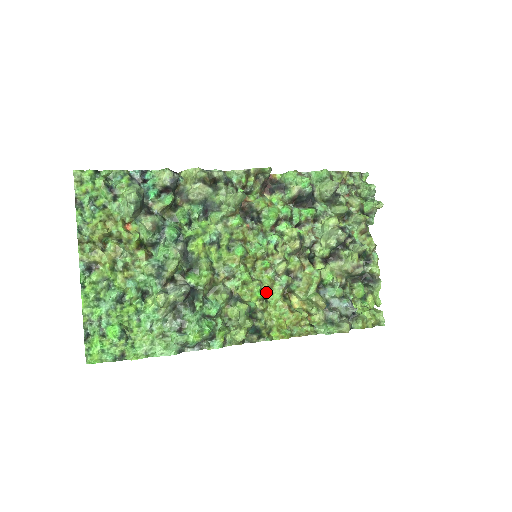
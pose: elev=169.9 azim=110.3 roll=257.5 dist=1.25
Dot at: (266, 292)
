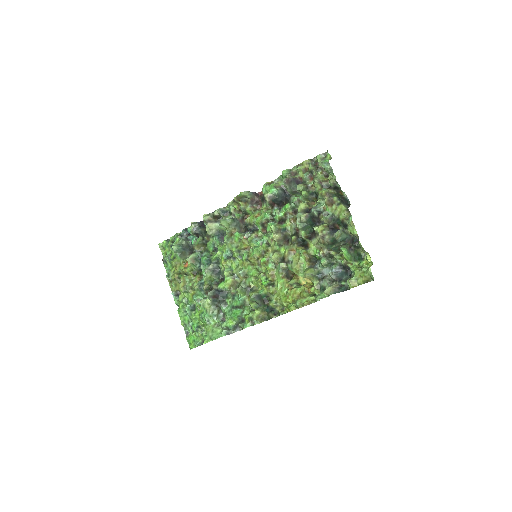
Dot at: (271, 279)
